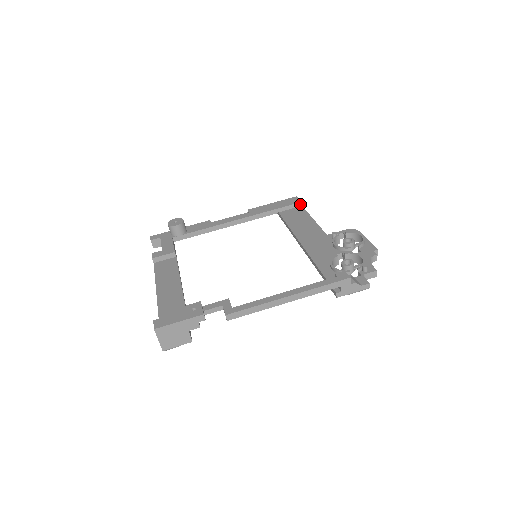
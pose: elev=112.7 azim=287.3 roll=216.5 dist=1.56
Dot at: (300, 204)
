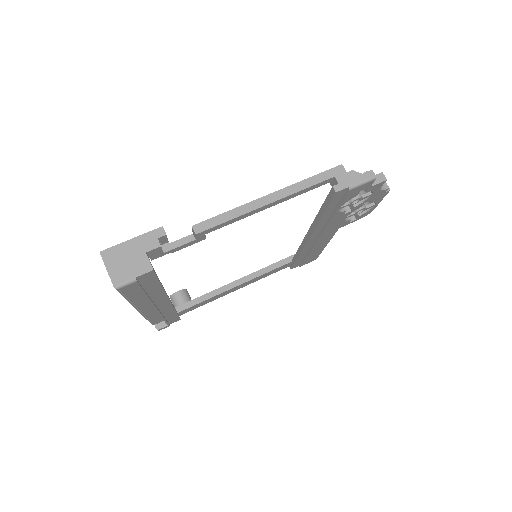
Dot at: occluded
